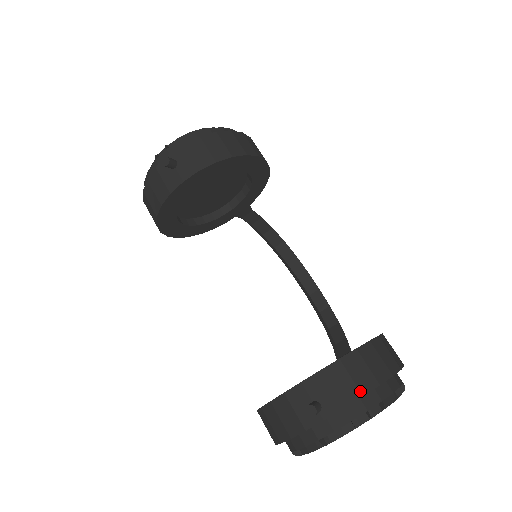
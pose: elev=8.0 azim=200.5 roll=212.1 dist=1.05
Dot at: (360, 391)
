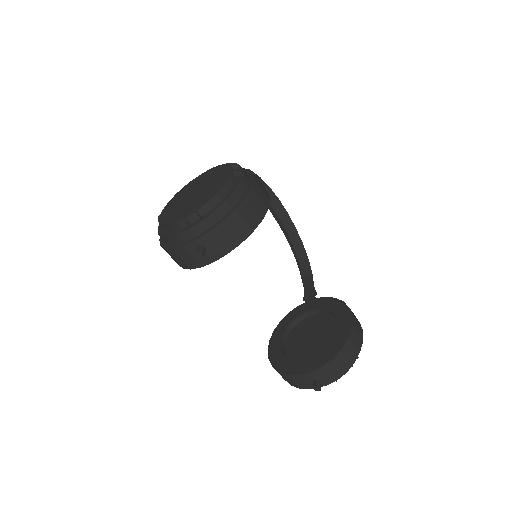
Dot at: (343, 371)
